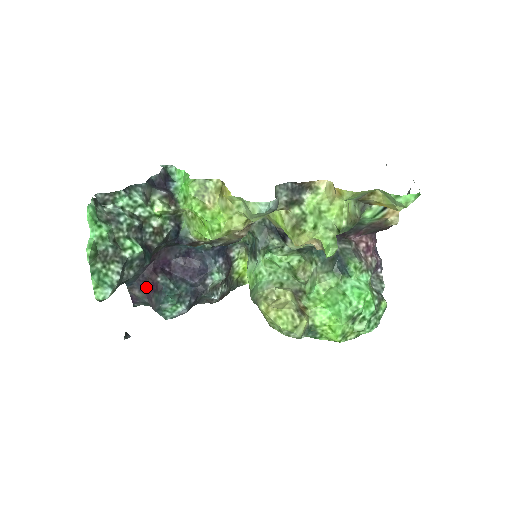
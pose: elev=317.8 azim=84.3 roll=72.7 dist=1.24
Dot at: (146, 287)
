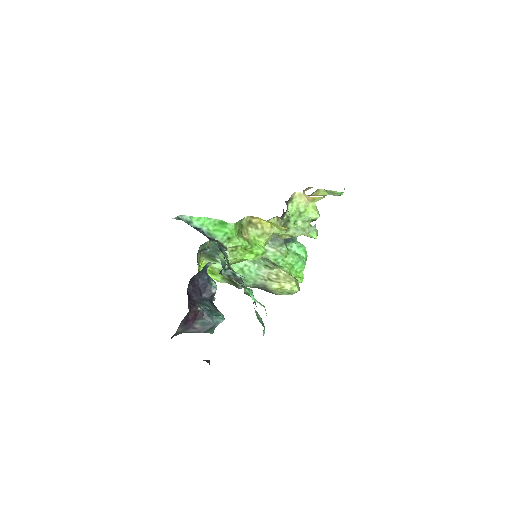
Dot at: (187, 321)
